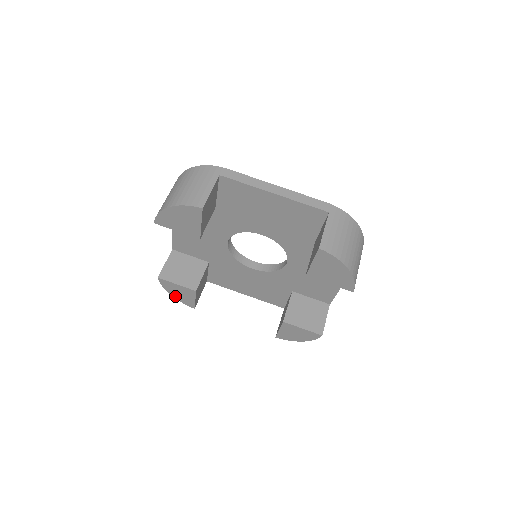
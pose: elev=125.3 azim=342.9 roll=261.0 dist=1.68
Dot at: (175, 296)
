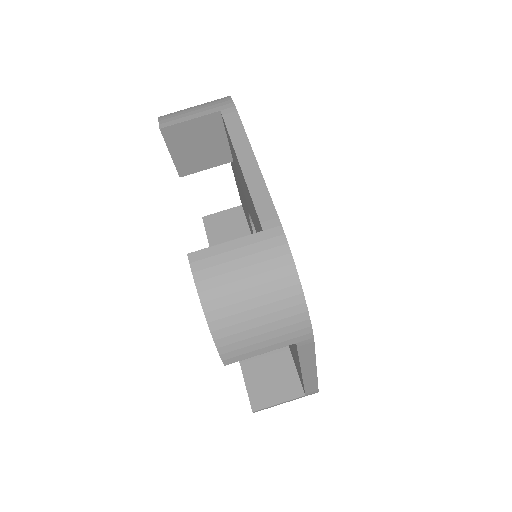
Dot at: occluded
